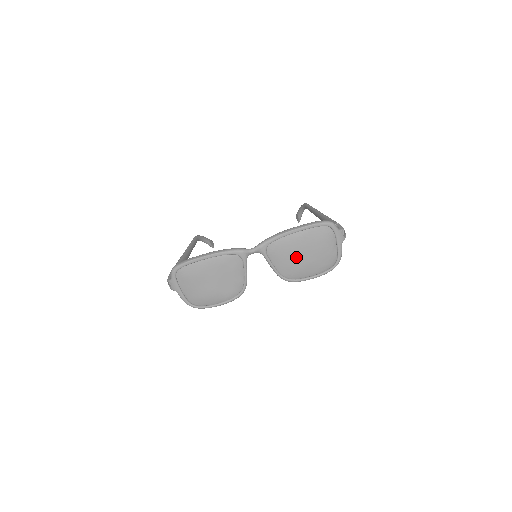
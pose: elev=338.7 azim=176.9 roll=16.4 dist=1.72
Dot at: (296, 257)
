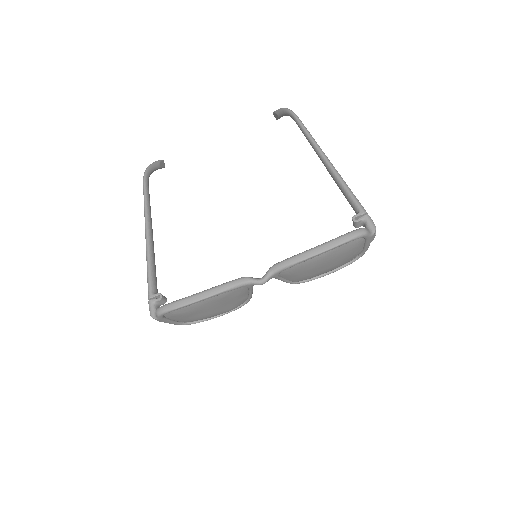
Dot at: (315, 270)
